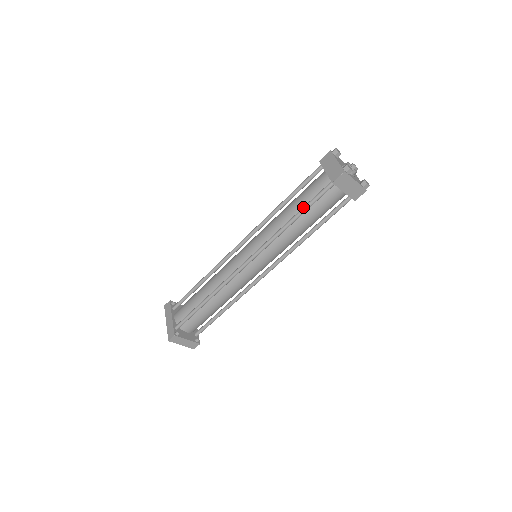
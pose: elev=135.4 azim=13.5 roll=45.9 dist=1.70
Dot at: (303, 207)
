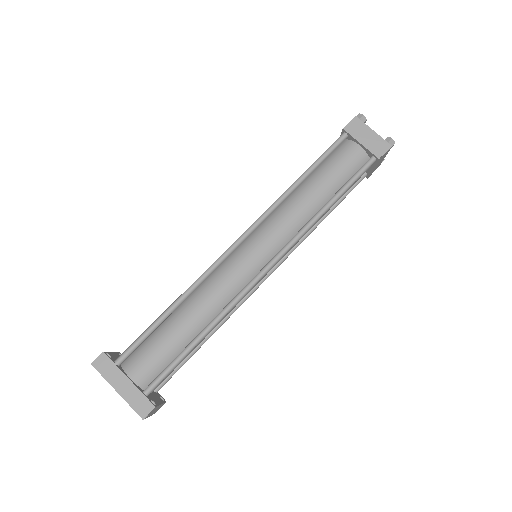
Dot at: (342, 188)
